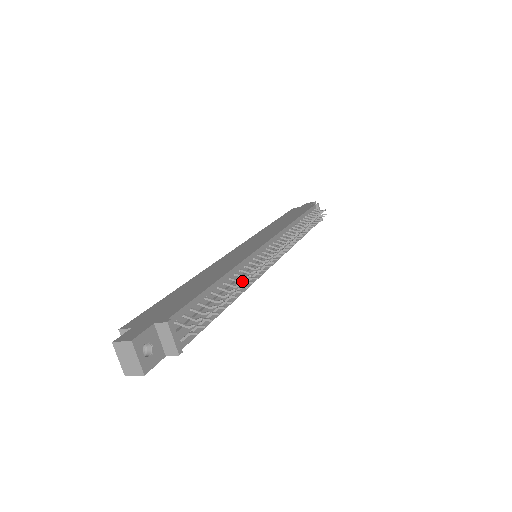
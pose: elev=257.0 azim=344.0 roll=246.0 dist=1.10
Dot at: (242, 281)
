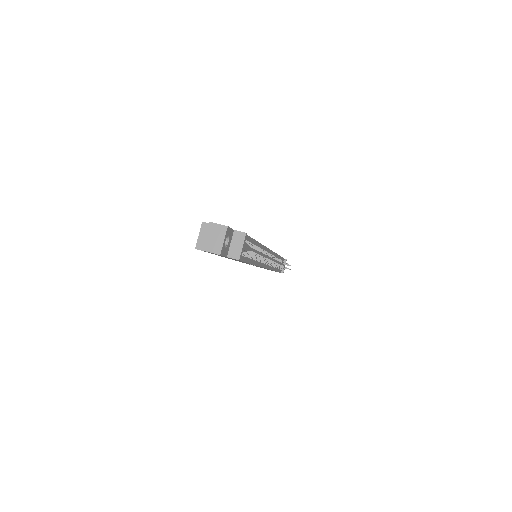
Dot at: occluded
